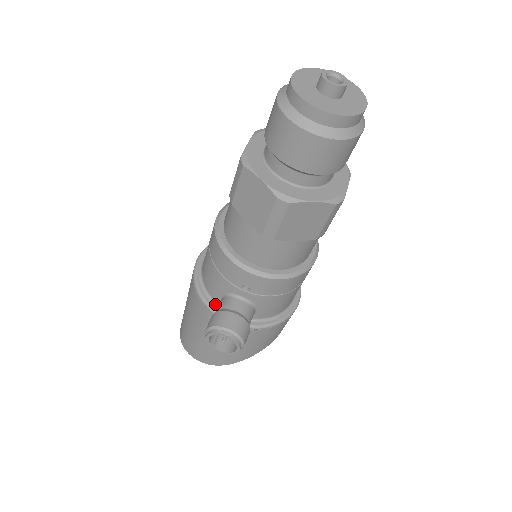
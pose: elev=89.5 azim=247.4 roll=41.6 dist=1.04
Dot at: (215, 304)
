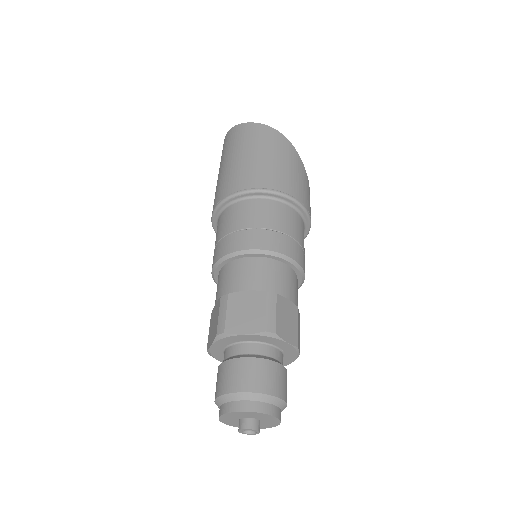
Dot at: occluded
